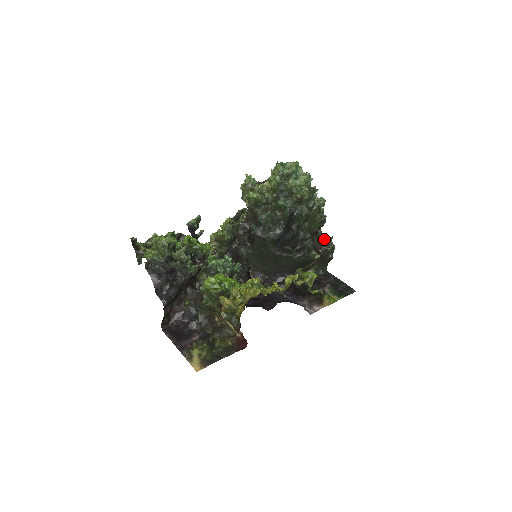
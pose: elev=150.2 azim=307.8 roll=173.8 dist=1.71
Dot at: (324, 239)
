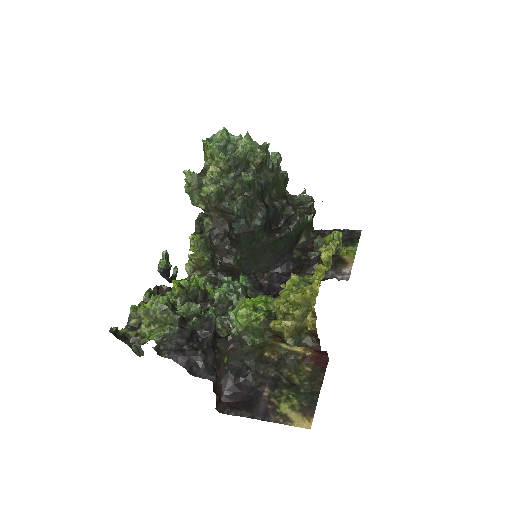
Dot at: (297, 197)
